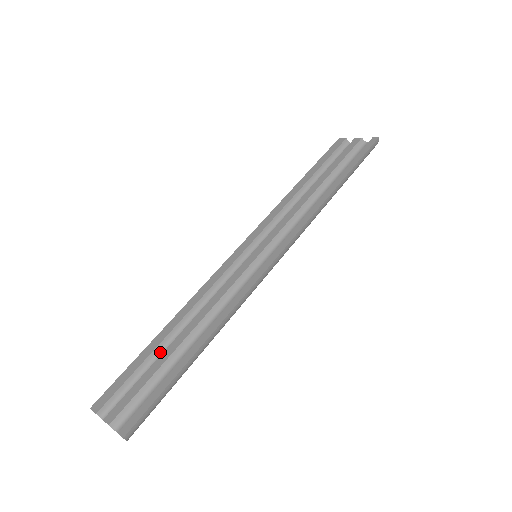
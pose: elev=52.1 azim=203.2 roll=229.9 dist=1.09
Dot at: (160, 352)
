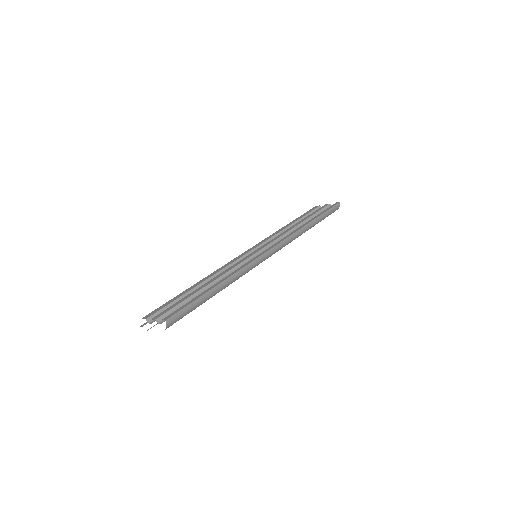
Dot at: occluded
